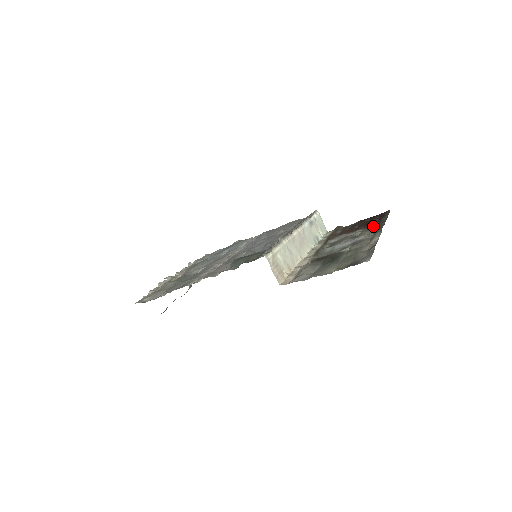
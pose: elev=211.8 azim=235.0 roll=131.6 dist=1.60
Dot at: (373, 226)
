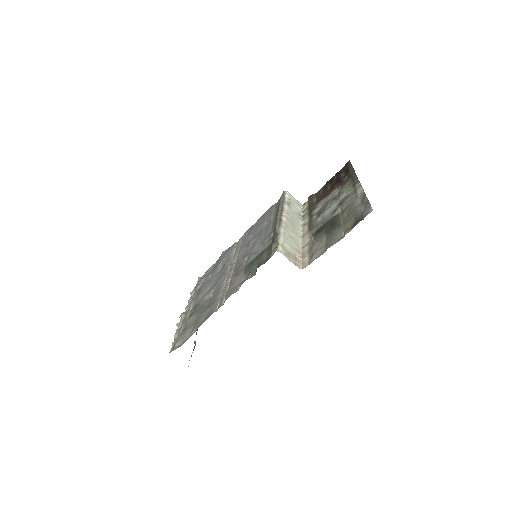
Dot at: (346, 181)
